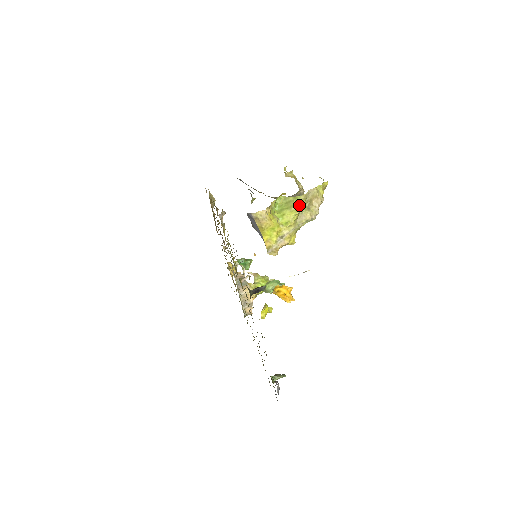
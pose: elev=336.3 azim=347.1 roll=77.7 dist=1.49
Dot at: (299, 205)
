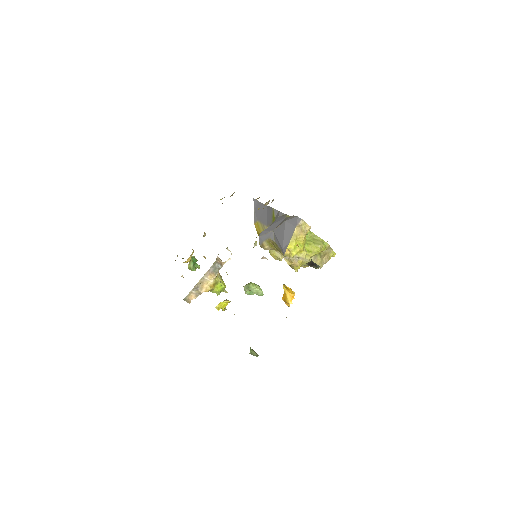
Dot at: (323, 248)
